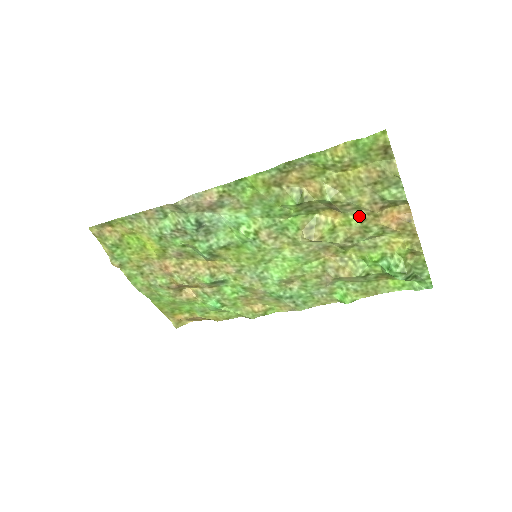
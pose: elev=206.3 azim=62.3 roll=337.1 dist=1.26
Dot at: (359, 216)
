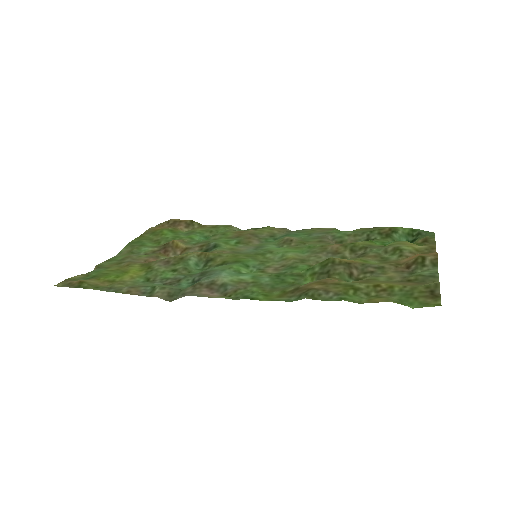
Dot at: (380, 265)
